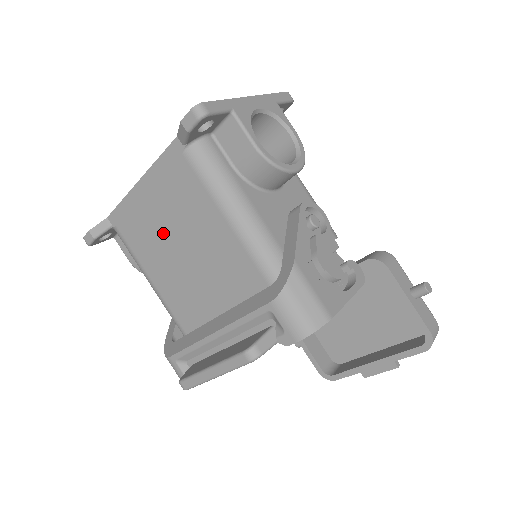
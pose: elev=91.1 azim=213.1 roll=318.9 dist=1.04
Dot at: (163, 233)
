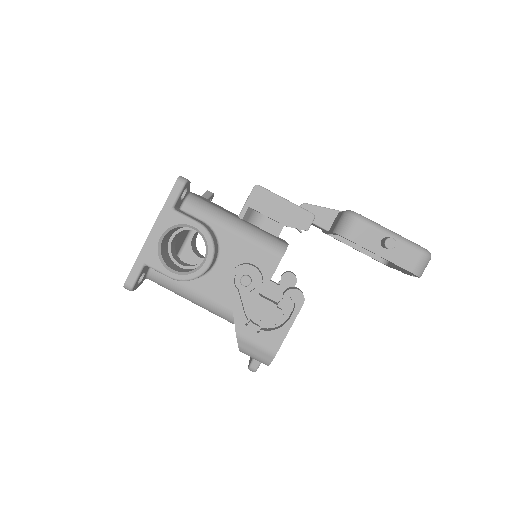
Dot at: occluded
